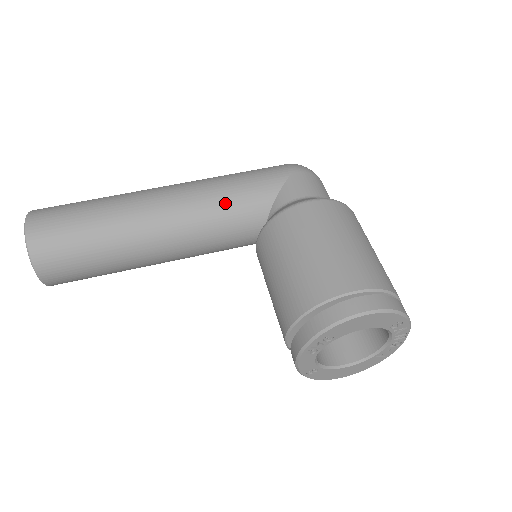
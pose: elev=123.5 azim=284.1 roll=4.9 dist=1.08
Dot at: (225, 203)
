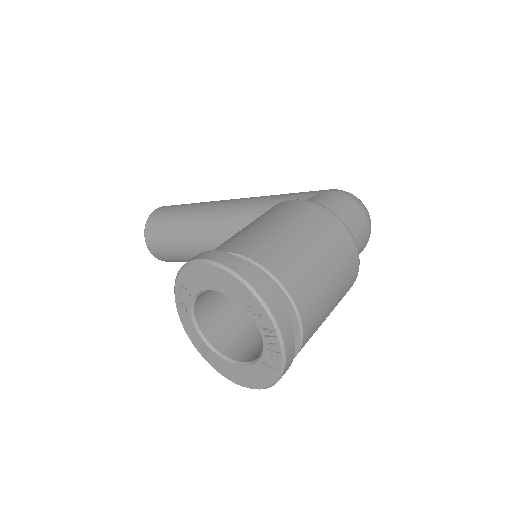
Dot at: (257, 209)
